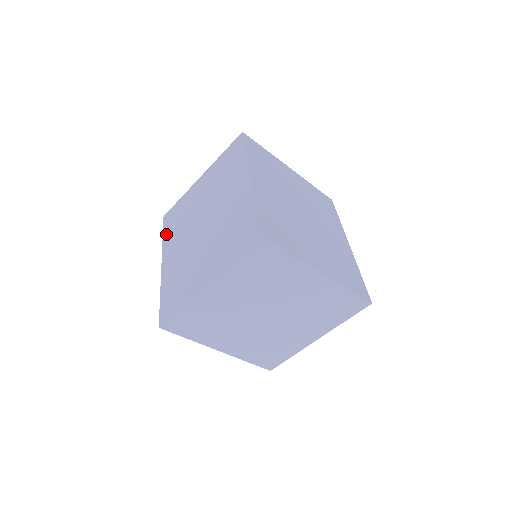
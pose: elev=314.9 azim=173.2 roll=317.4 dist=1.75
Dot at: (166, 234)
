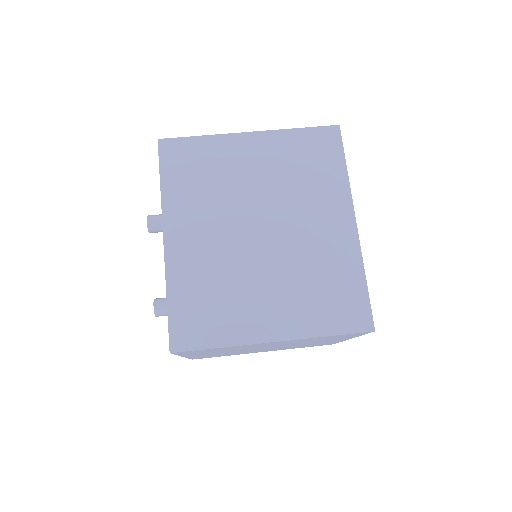
Dot at: (170, 184)
